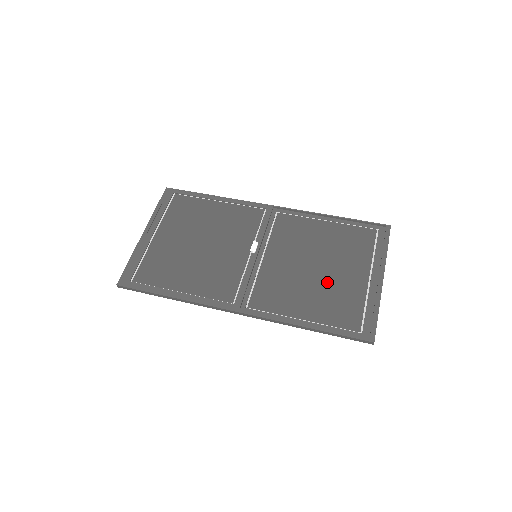
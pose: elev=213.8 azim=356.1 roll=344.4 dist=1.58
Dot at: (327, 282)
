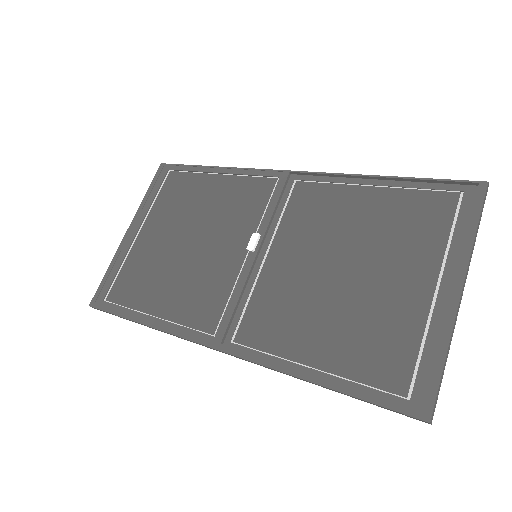
Dot at: (358, 298)
